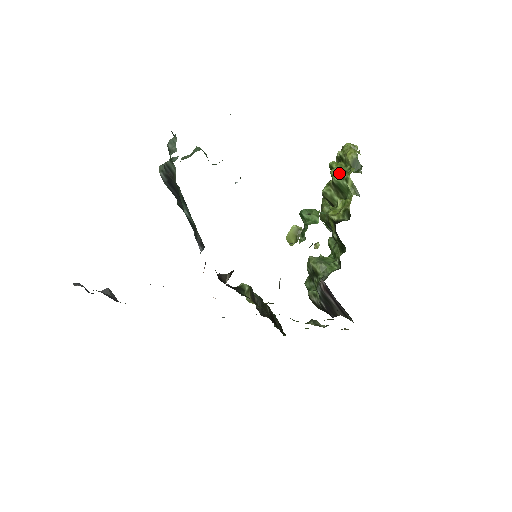
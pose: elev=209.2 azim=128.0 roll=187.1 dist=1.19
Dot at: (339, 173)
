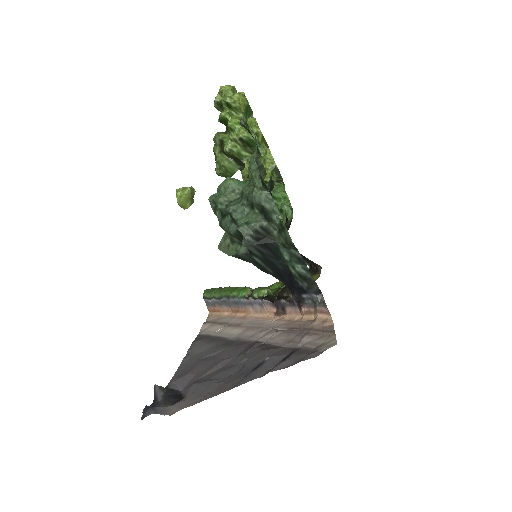
Dot at: occluded
